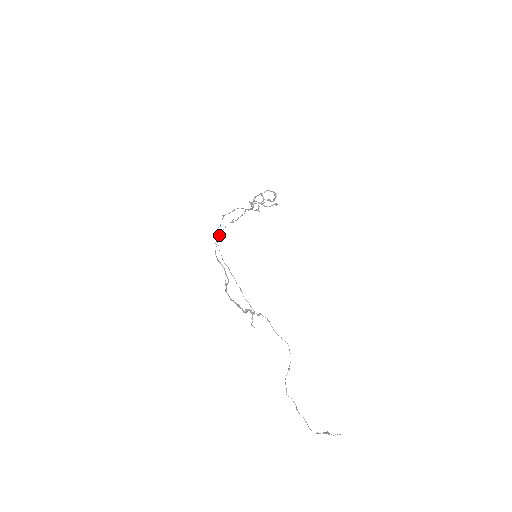
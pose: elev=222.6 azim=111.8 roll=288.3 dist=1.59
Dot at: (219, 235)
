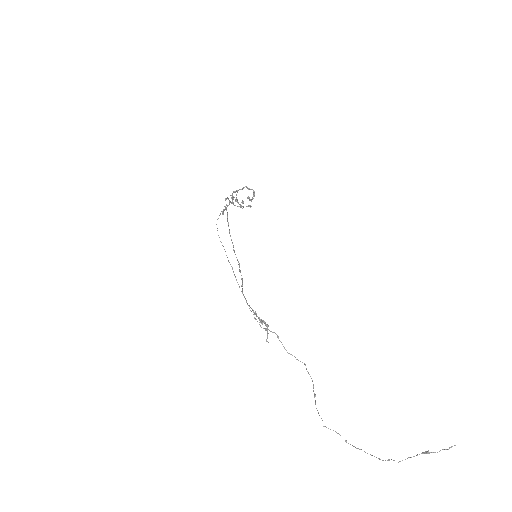
Dot at: occluded
